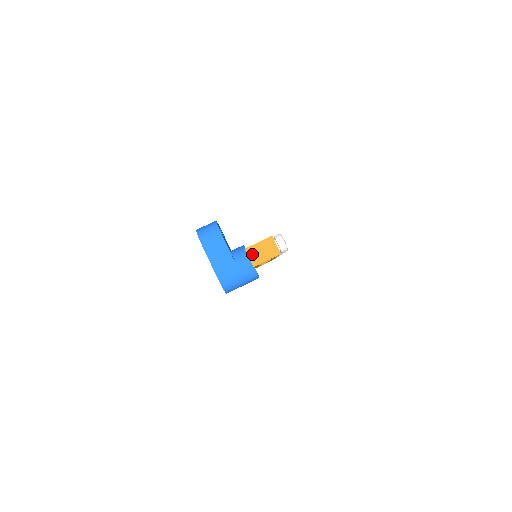
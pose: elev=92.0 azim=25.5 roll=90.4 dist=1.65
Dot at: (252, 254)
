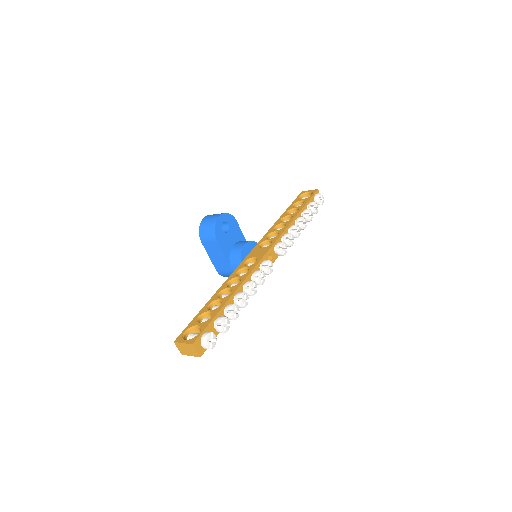
Dot at: (179, 347)
